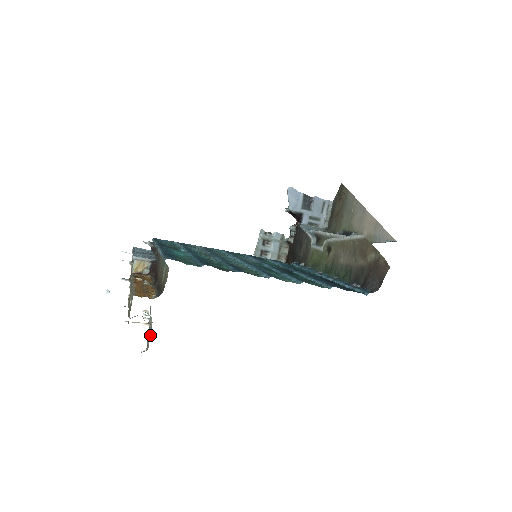
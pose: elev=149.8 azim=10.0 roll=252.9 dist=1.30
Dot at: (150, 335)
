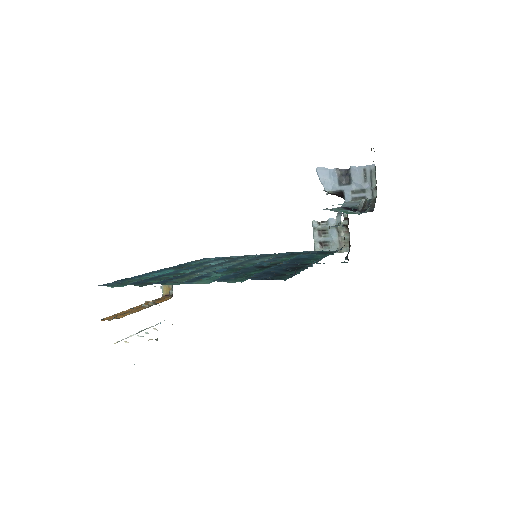
Dot at: occluded
